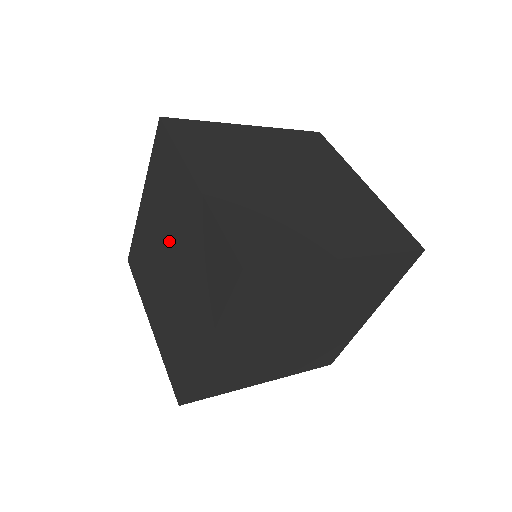
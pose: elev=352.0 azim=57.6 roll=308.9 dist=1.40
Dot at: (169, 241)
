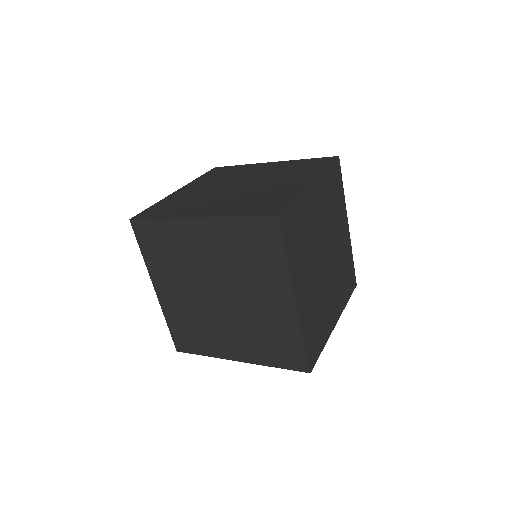
Dot at: (206, 282)
